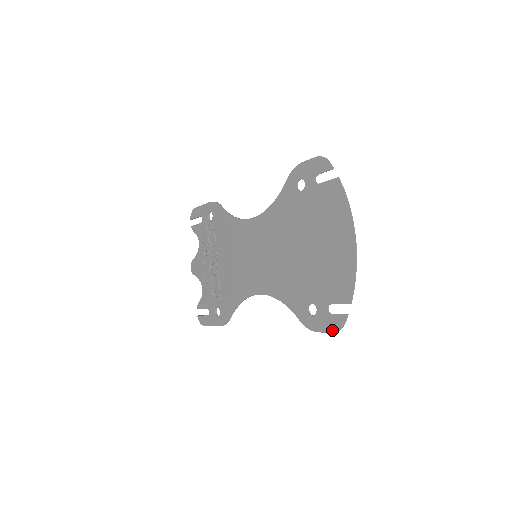
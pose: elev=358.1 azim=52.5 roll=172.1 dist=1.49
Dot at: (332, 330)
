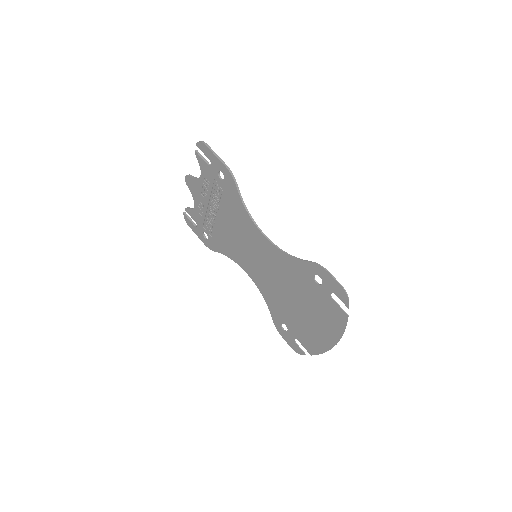
Dot at: (292, 347)
